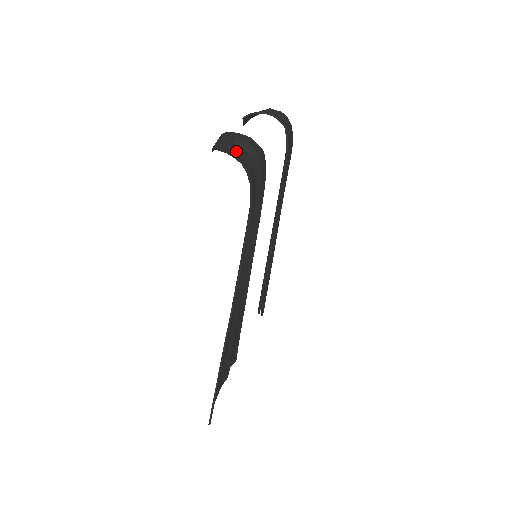
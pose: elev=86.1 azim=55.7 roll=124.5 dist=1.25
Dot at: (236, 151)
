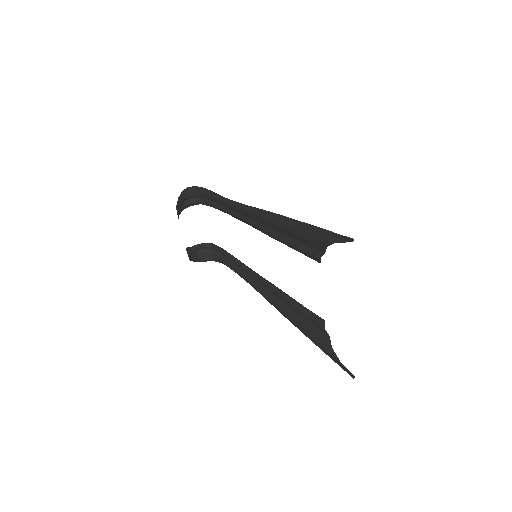
Dot at: (186, 193)
